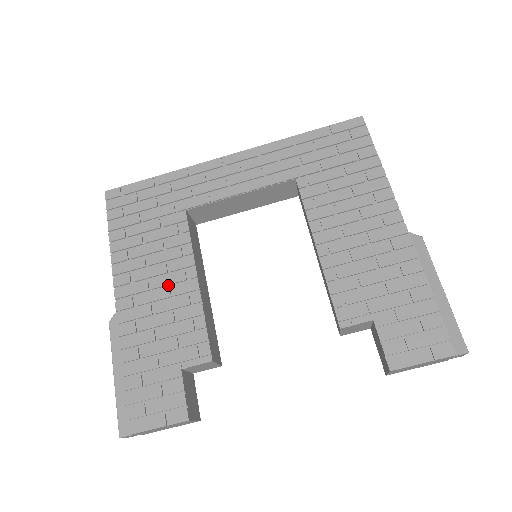
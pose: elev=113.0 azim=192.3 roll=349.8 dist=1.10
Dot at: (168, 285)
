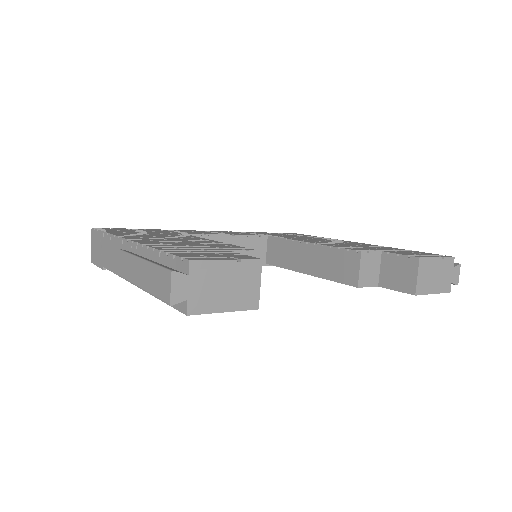
Dot at: occluded
